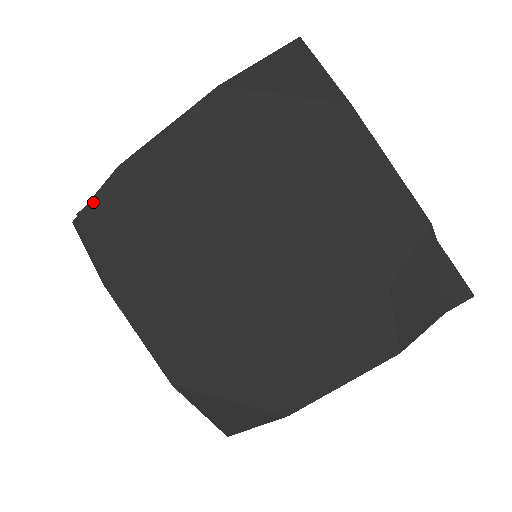
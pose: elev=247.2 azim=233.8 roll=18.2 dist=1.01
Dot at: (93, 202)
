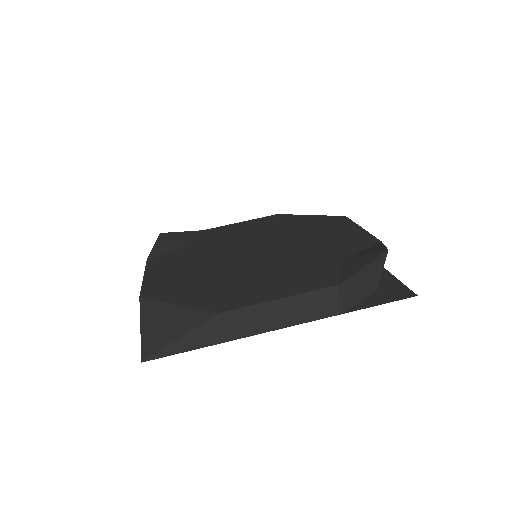
Dot at: (178, 233)
